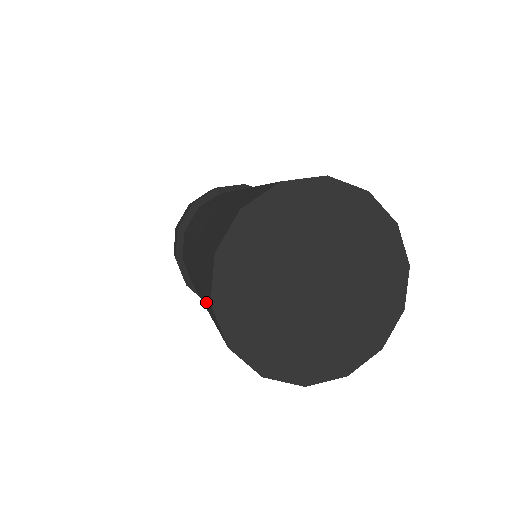
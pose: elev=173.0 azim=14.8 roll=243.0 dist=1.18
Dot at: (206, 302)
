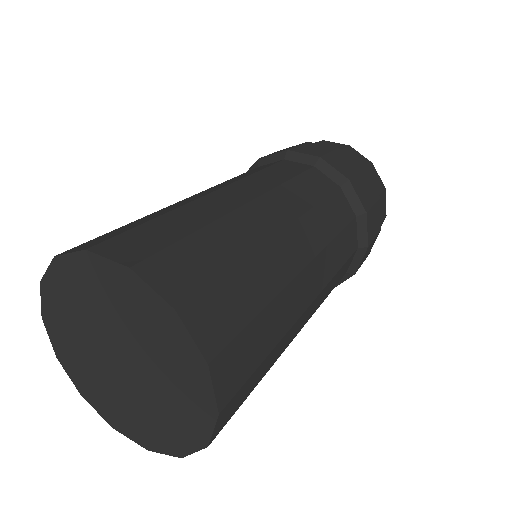
Dot at: occluded
